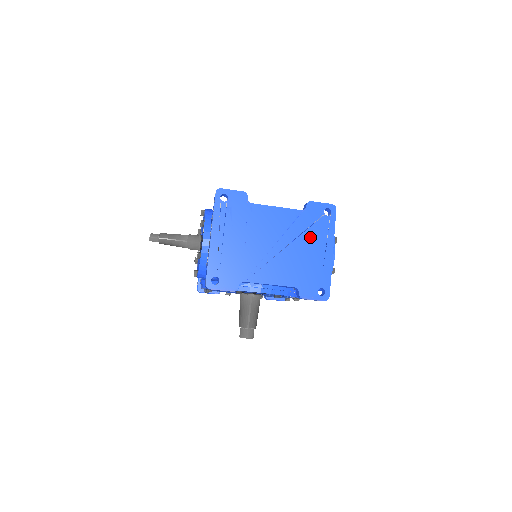
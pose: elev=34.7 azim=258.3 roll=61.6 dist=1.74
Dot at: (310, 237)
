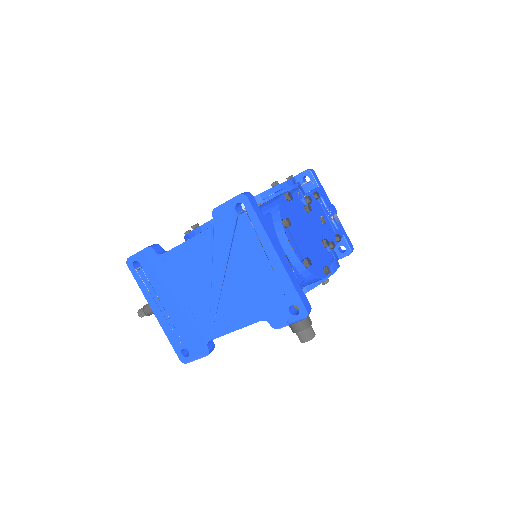
Dot at: (240, 253)
